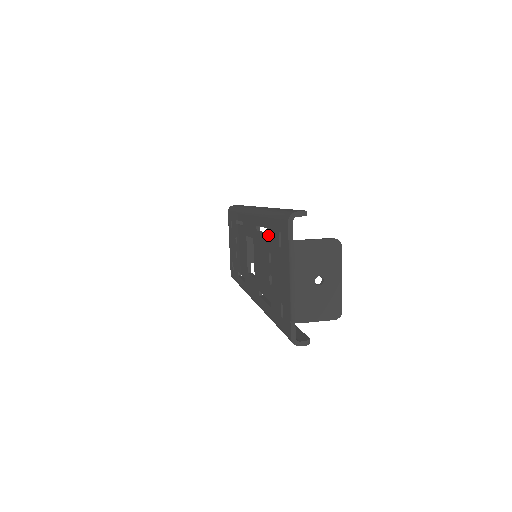
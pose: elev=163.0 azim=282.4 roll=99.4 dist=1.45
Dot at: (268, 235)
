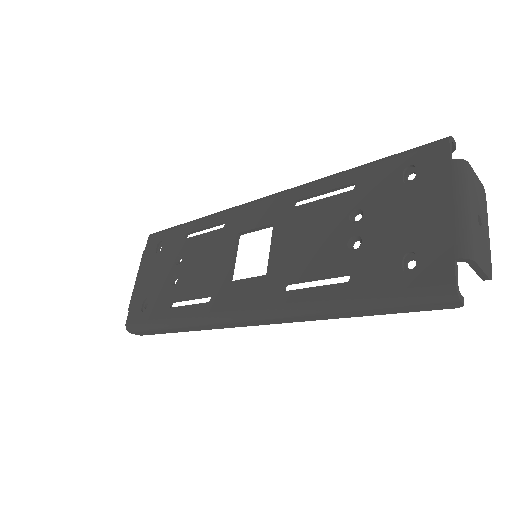
Dot at: (353, 190)
